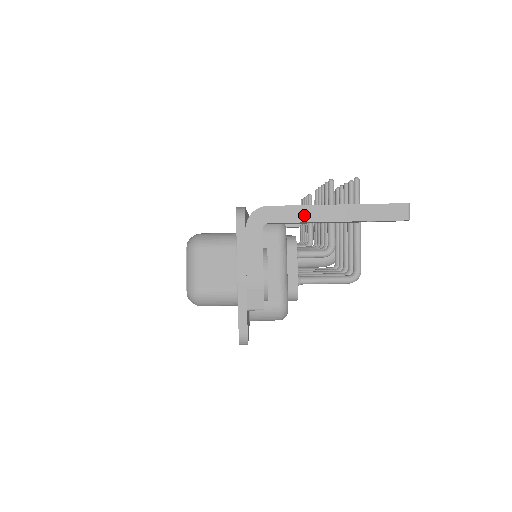
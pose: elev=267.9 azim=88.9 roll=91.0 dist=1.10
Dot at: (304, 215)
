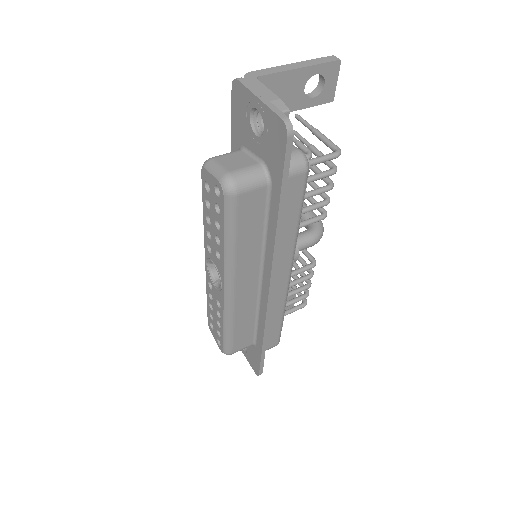
Dot at: (278, 70)
